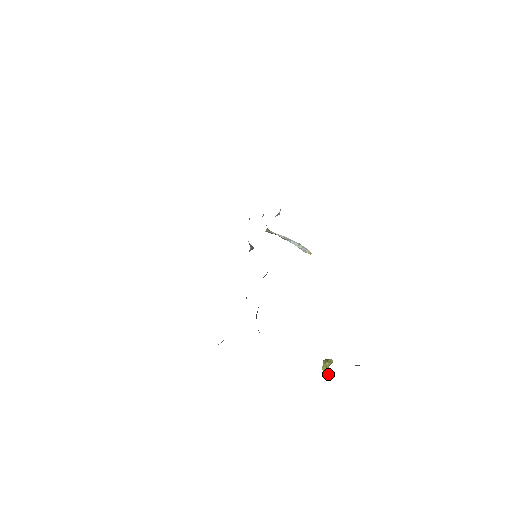
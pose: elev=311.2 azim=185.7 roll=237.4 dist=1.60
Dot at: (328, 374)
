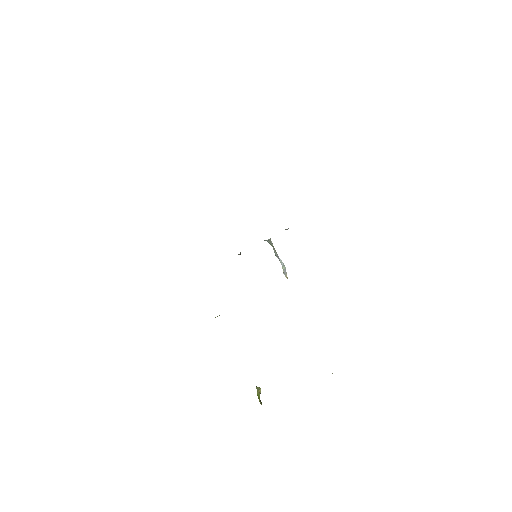
Dot at: (260, 400)
